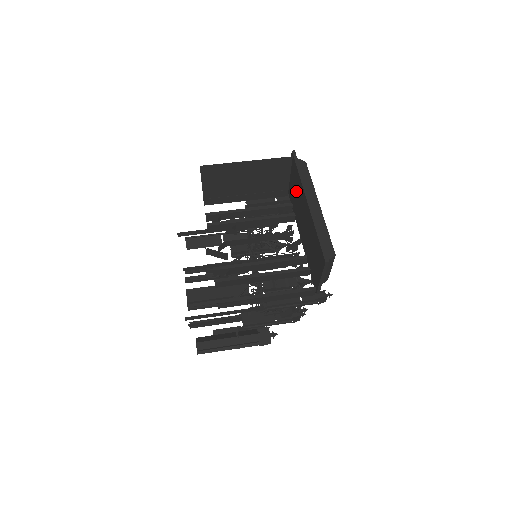
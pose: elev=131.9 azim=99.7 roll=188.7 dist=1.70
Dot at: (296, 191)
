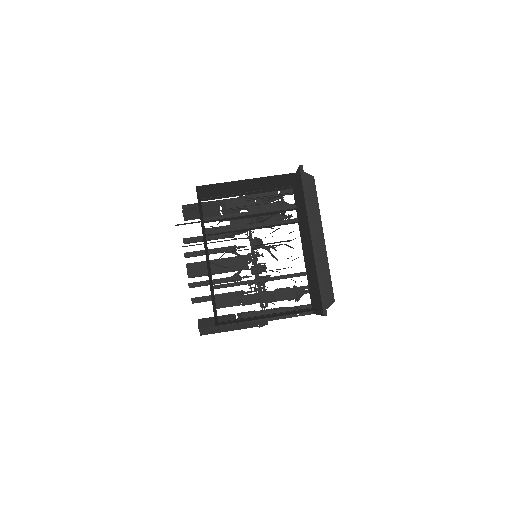
Dot at: (301, 207)
